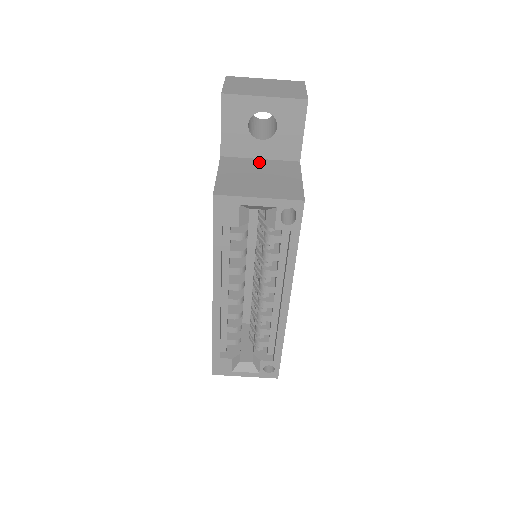
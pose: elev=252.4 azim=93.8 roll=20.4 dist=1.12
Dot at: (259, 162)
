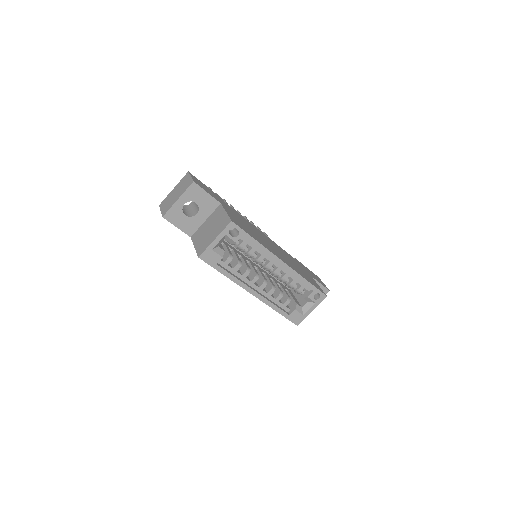
Dot at: (206, 223)
